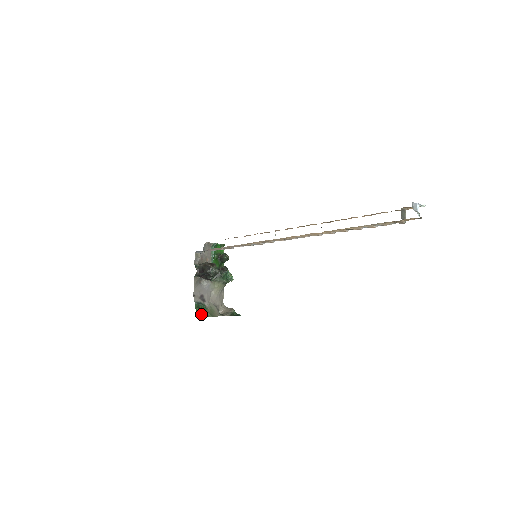
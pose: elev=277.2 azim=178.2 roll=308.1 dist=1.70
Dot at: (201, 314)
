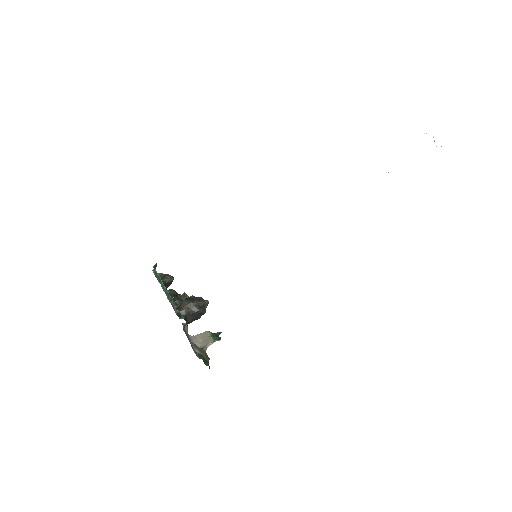
Dot at: occluded
